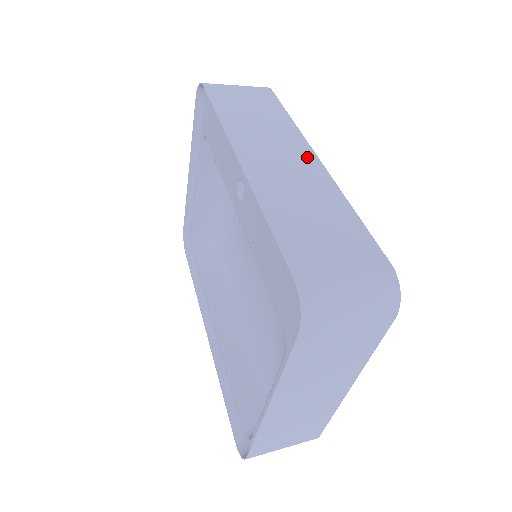
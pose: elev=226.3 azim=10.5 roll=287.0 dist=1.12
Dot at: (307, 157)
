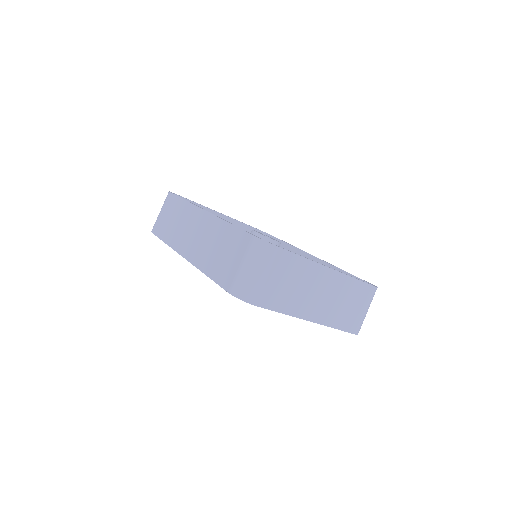
Dot at: (201, 217)
